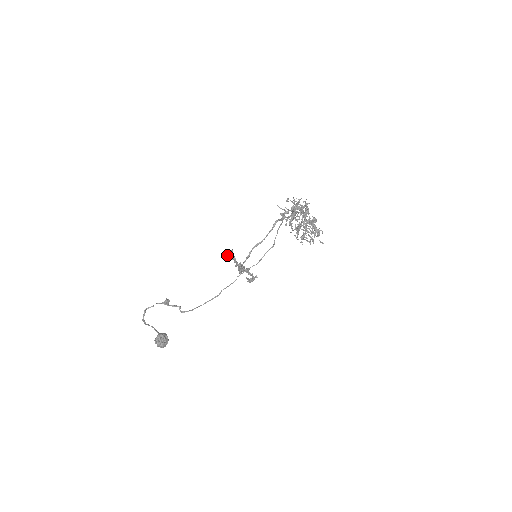
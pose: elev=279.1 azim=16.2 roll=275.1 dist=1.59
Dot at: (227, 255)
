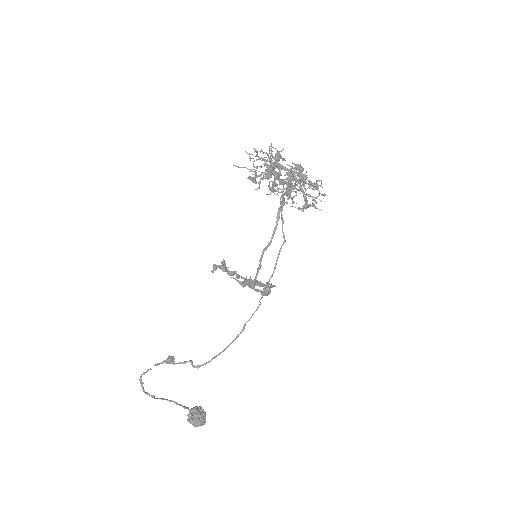
Dot at: (216, 268)
